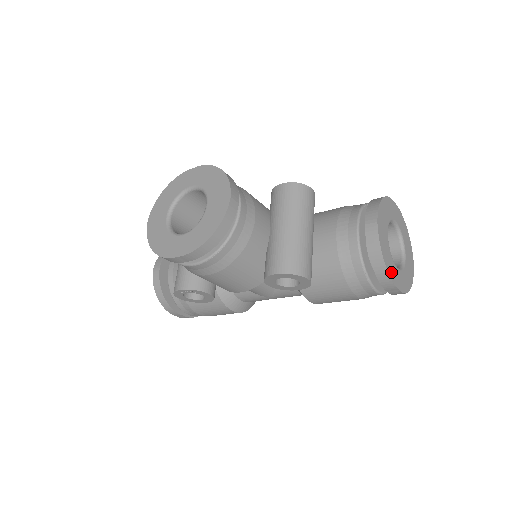
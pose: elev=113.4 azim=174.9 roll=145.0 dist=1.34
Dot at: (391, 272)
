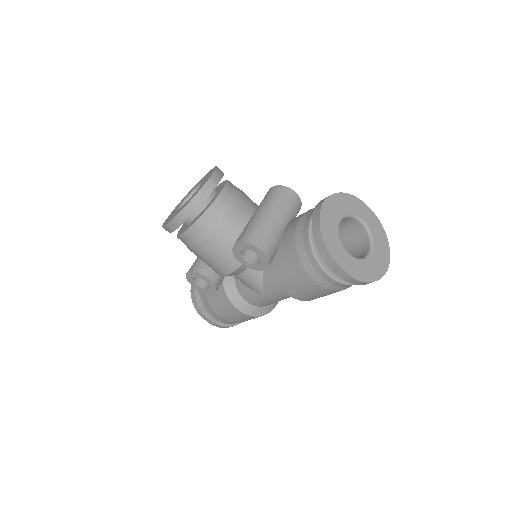
Dot at: (332, 249)
